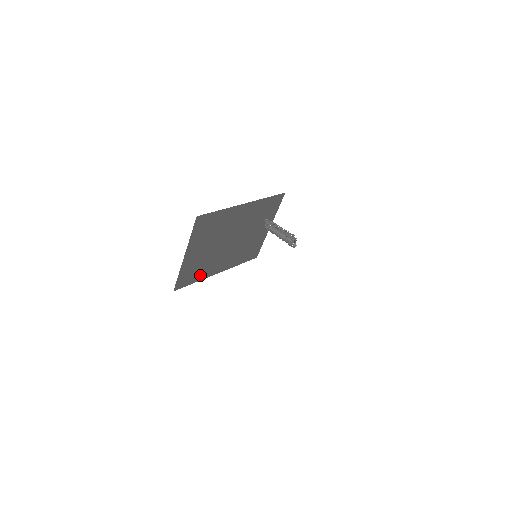
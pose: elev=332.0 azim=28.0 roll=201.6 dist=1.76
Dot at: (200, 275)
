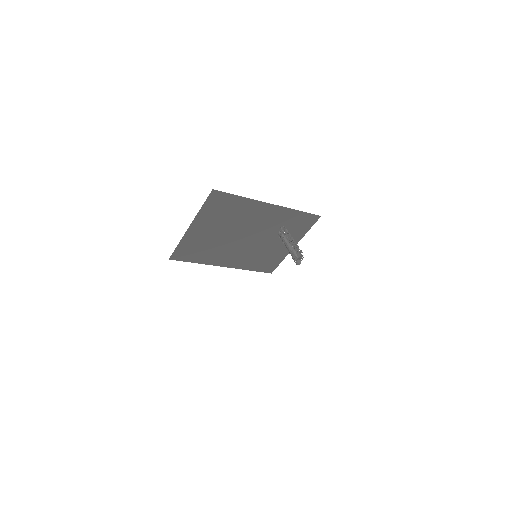
Dot at: (202, 258)
